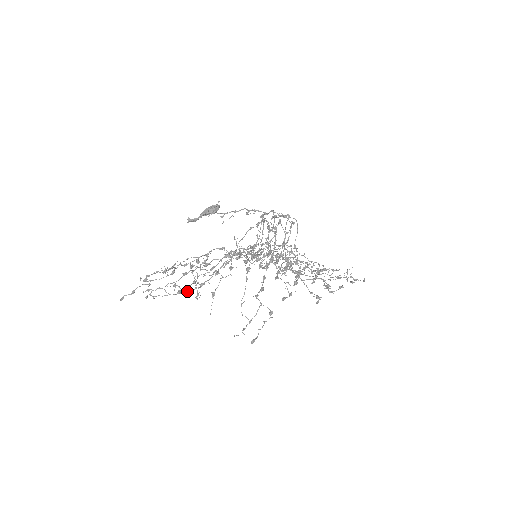
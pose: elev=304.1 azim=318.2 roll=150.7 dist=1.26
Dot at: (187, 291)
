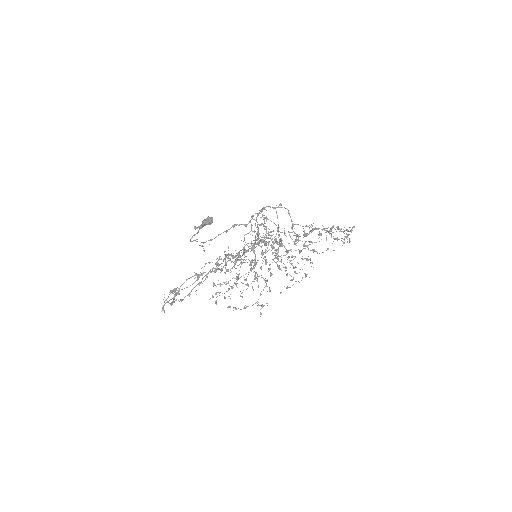
Dot at: (254, 245)
